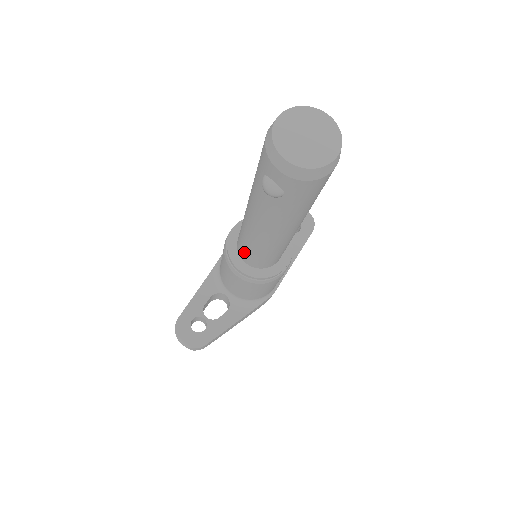
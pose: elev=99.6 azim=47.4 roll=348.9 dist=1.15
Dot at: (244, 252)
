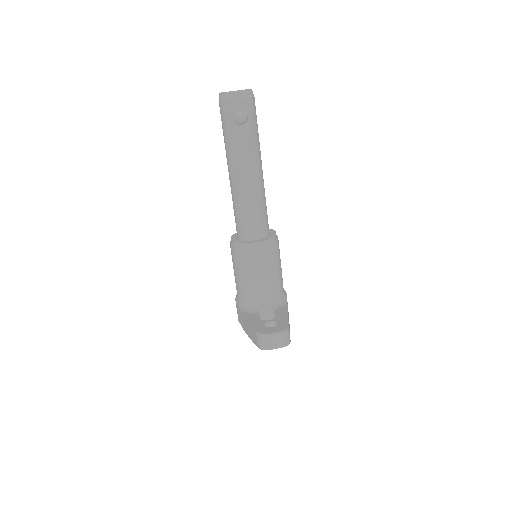
Dot at: (251, 225)
